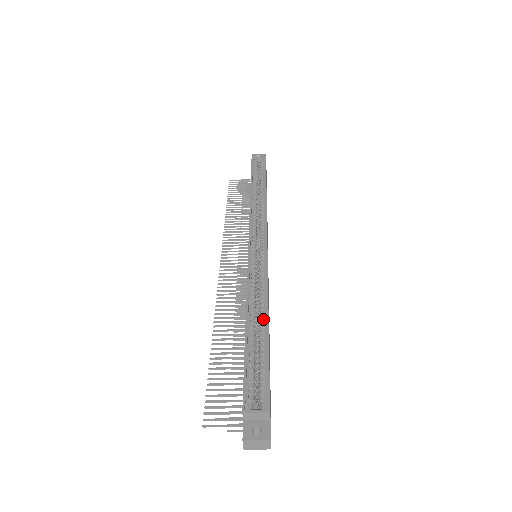
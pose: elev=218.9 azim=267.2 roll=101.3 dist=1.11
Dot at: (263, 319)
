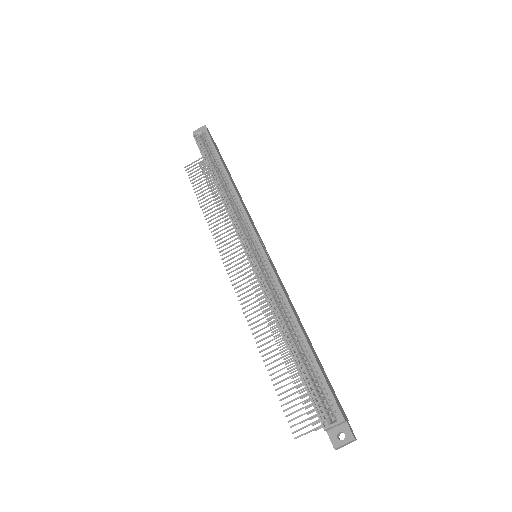
Dot at: (297, 331)
